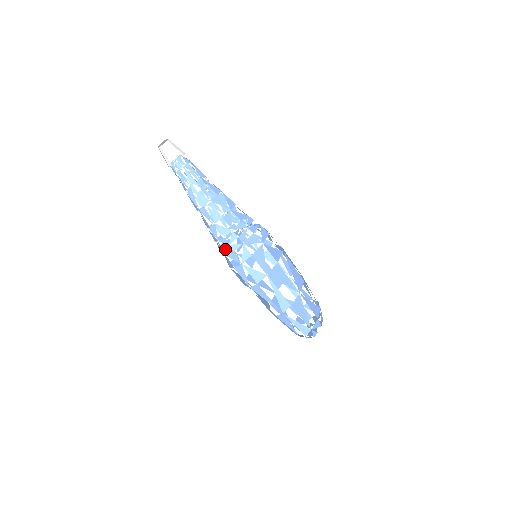
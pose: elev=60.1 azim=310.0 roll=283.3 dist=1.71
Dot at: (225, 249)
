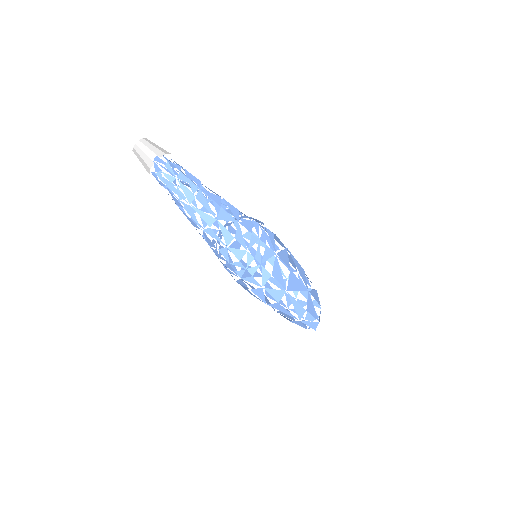
Dot at: (239, 272)
